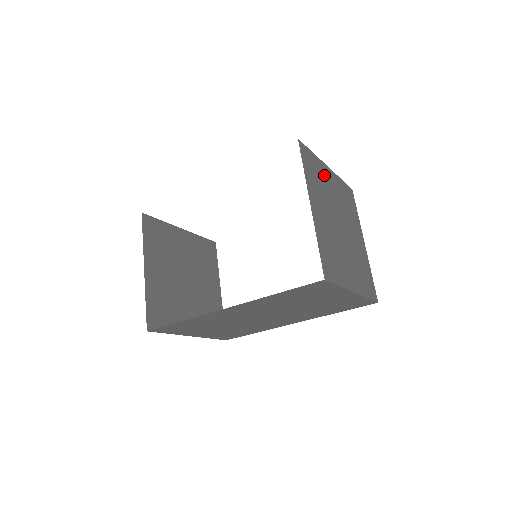
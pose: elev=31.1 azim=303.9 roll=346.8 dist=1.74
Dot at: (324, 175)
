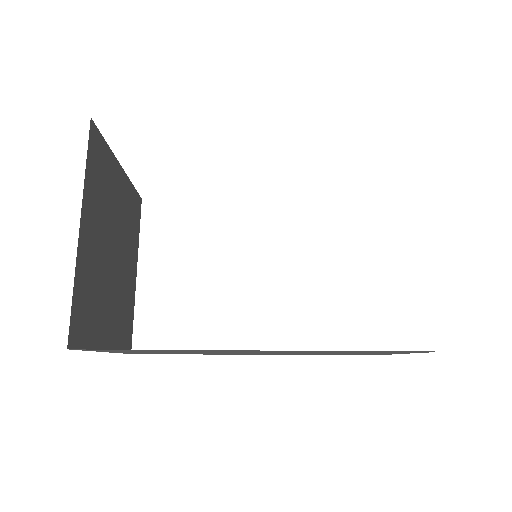
Dot at: occluded
